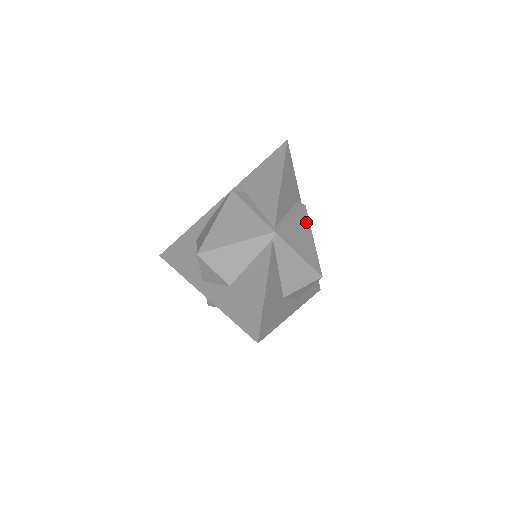
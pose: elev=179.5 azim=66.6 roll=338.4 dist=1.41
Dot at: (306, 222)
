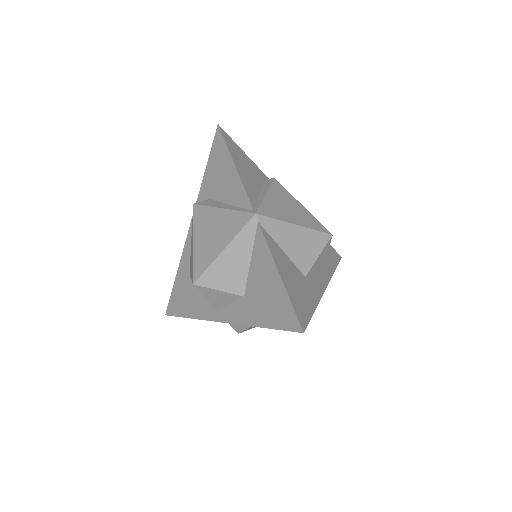
Dot at: (284, 192)
